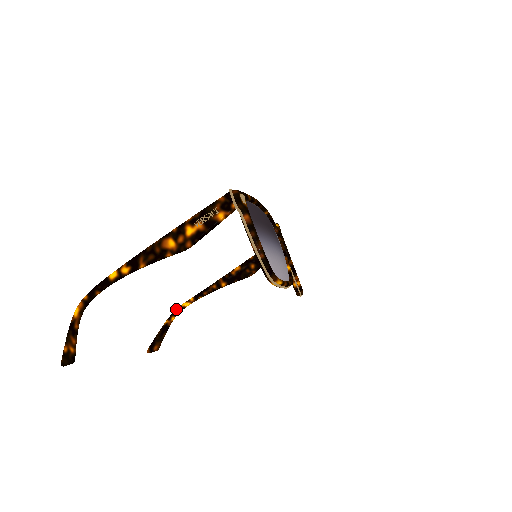
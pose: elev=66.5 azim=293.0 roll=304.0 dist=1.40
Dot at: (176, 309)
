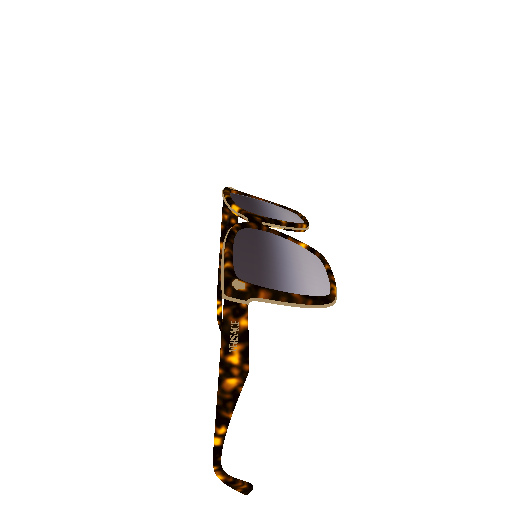
Dot at: occluded
